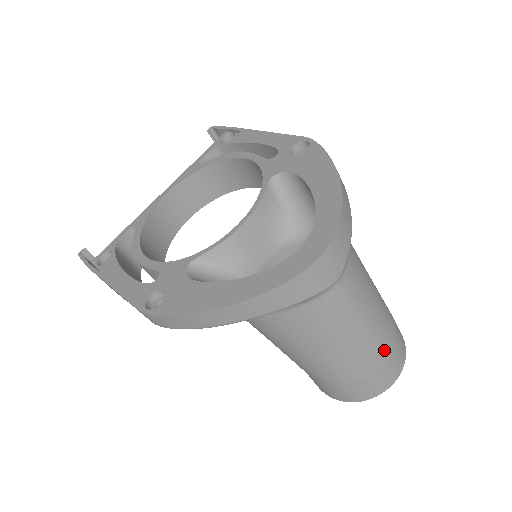
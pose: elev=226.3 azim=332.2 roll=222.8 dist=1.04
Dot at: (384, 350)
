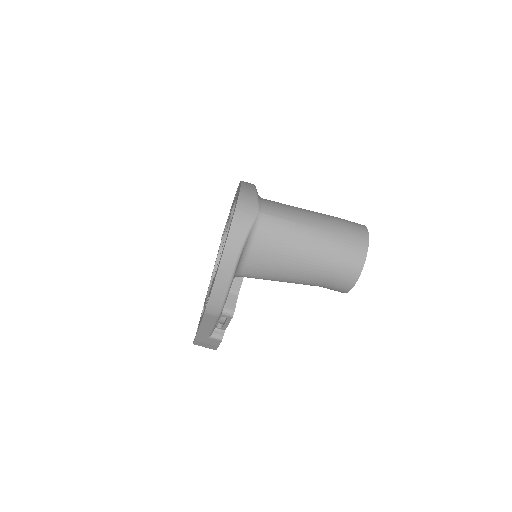
Dot at: (335, 231)
